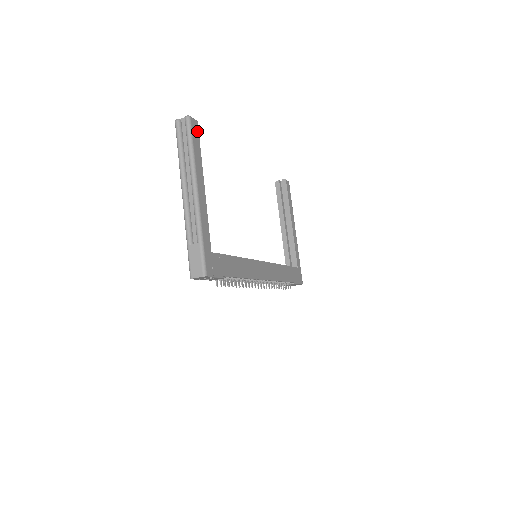
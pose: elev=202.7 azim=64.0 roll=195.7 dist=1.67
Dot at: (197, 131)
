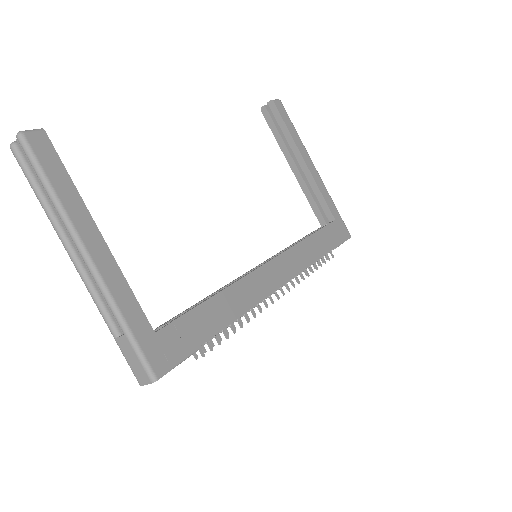
Dot at: (49, 148)
